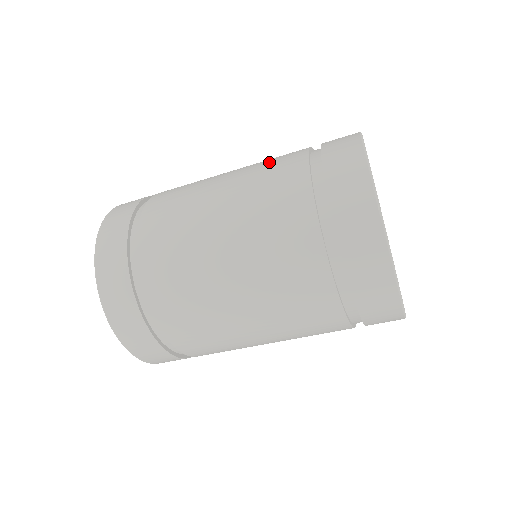
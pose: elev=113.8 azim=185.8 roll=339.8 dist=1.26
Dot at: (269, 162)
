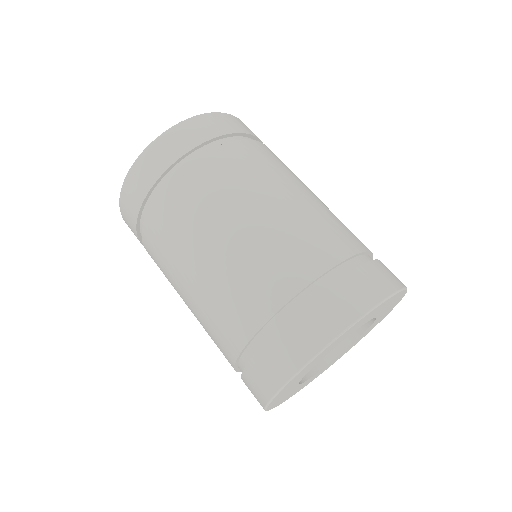
Dot at: (335, 223)
